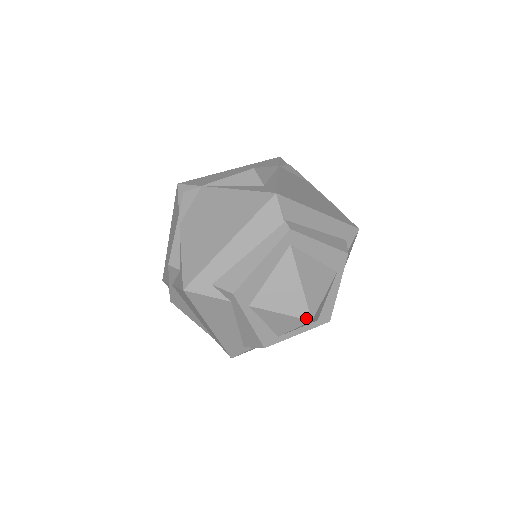
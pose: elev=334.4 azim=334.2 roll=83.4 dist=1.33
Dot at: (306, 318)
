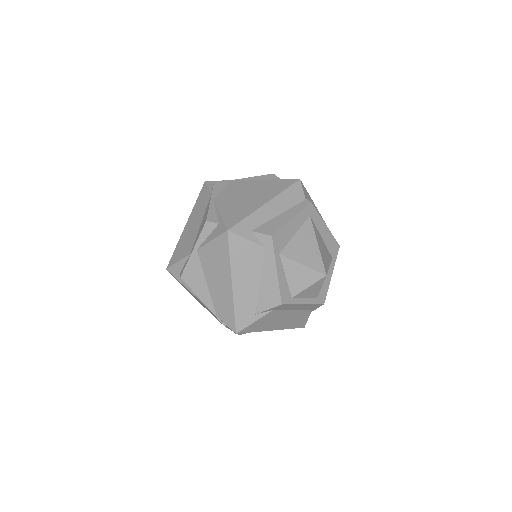
Dot at: (322, 272)
